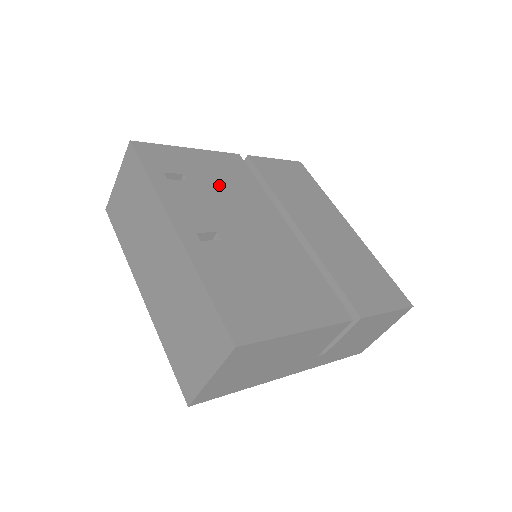
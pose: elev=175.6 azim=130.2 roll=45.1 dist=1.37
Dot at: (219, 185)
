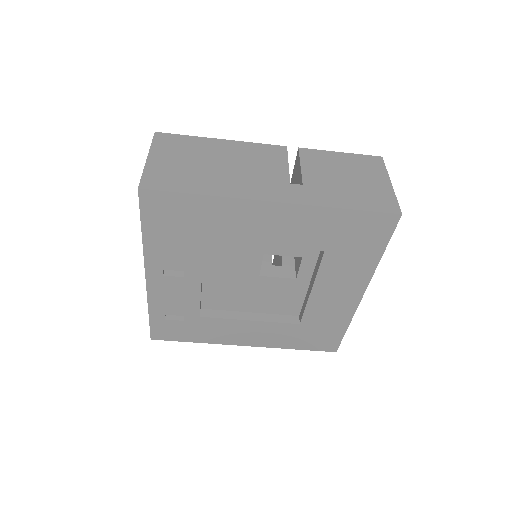
Dot at: occluded
